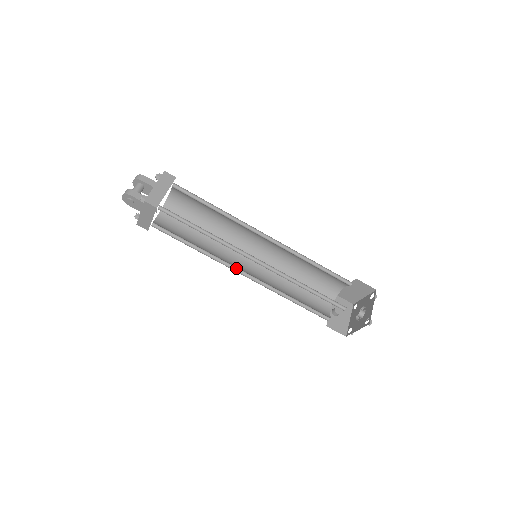
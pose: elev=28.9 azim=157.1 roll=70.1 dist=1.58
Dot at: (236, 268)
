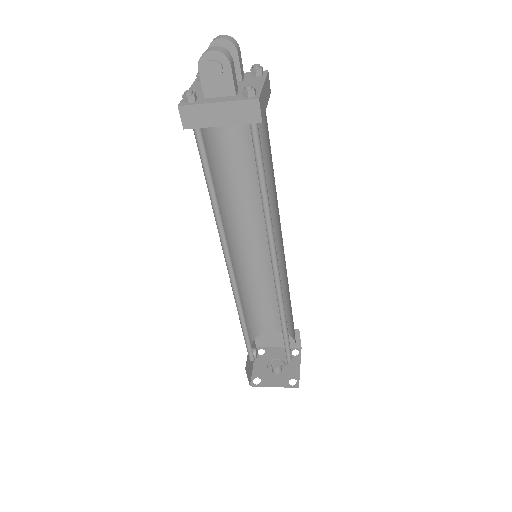
Dot at: (227, 257)
